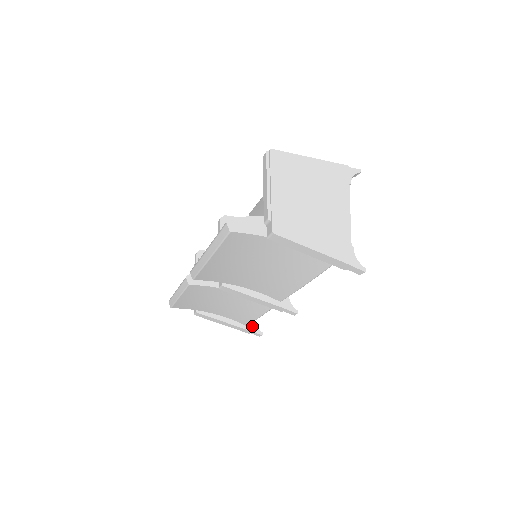
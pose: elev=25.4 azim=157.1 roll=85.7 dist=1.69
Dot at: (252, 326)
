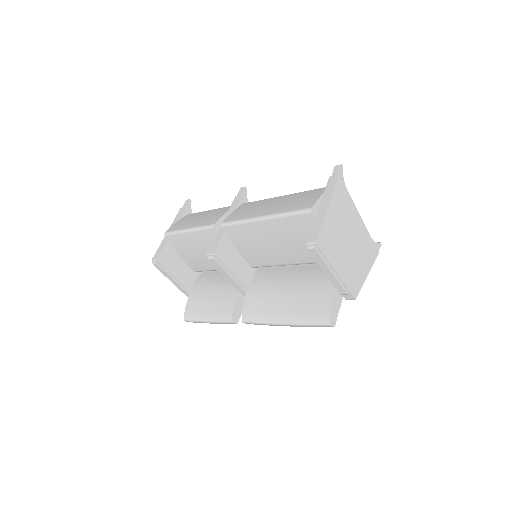
Dot at: occluded
